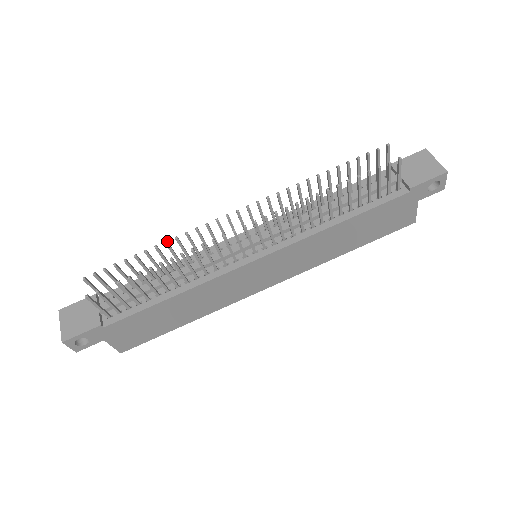
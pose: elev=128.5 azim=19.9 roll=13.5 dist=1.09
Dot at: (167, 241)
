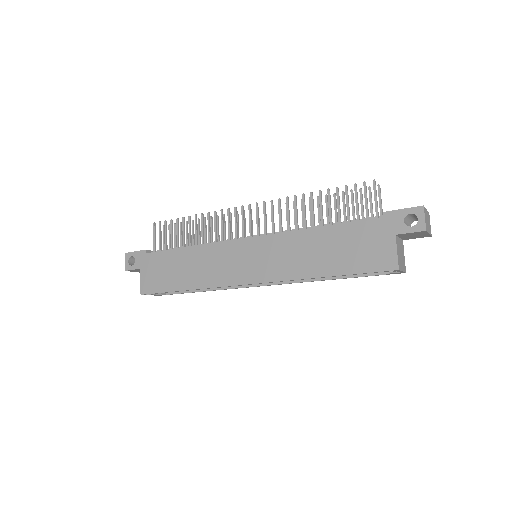
Dot at: occluded
